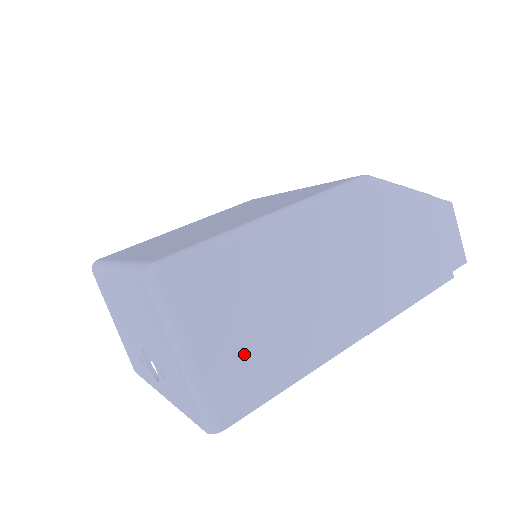
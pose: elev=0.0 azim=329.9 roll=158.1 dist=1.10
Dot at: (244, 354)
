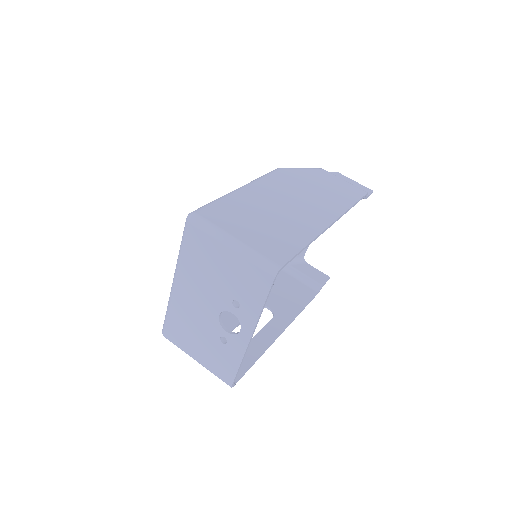
Dot at: (266, 235)
